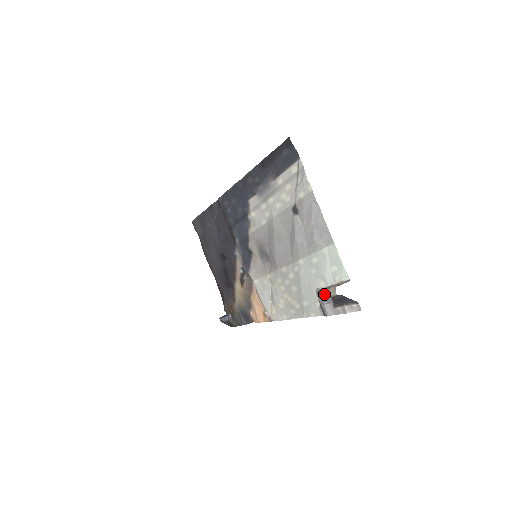
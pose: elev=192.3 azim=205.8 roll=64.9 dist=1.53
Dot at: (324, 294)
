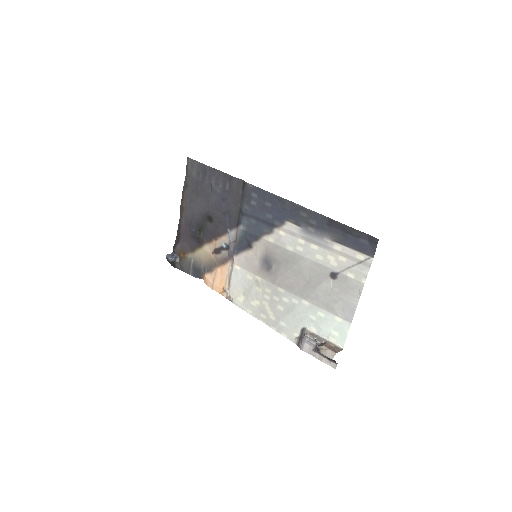
Dot at: (320, 350)
